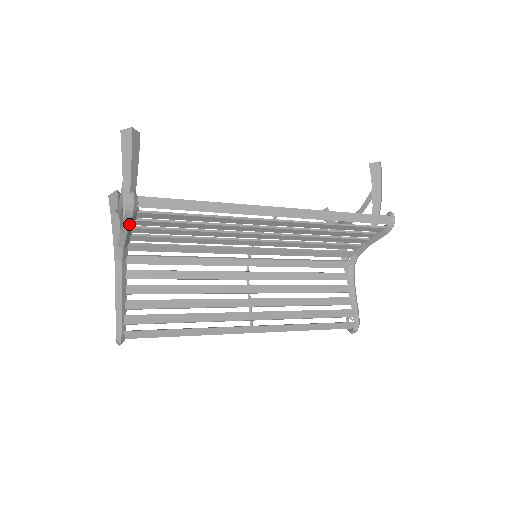
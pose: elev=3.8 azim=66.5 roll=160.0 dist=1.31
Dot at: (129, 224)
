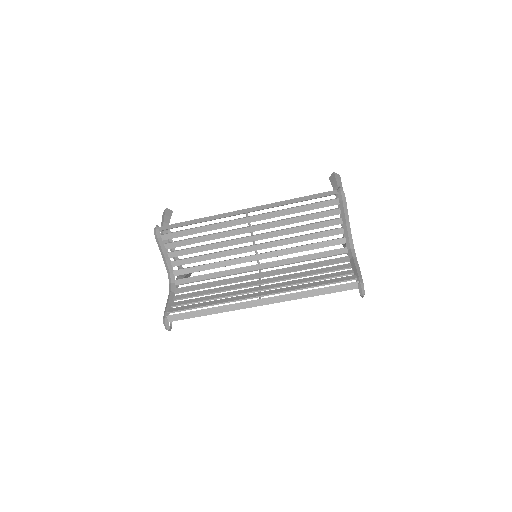
Dot at: (160, 246)
